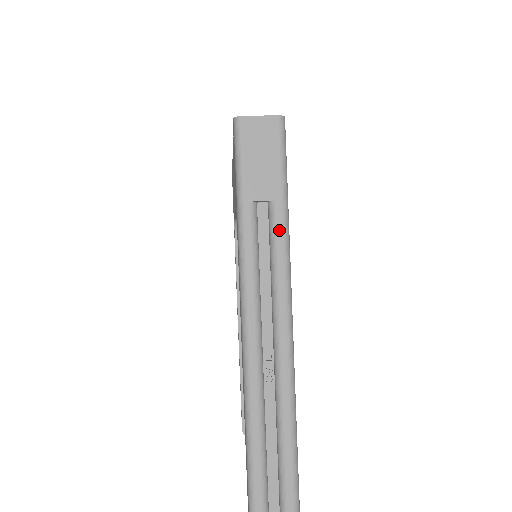
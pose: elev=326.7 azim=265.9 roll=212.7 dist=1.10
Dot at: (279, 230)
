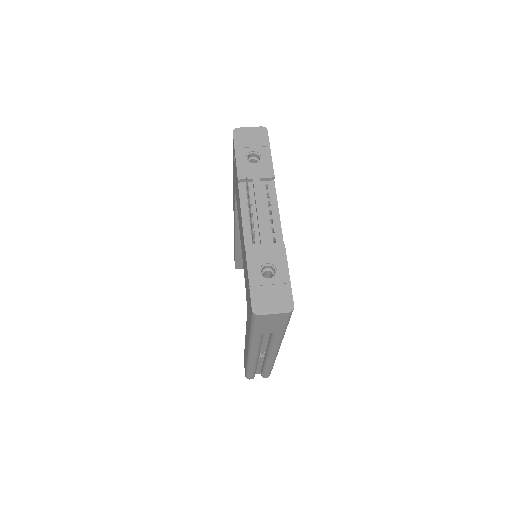
Dot at: (278, 338)
